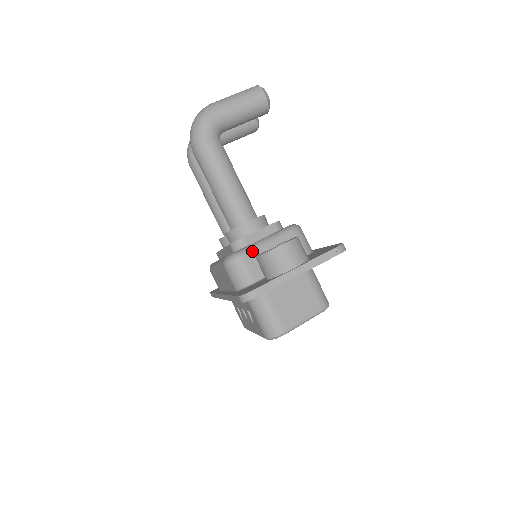
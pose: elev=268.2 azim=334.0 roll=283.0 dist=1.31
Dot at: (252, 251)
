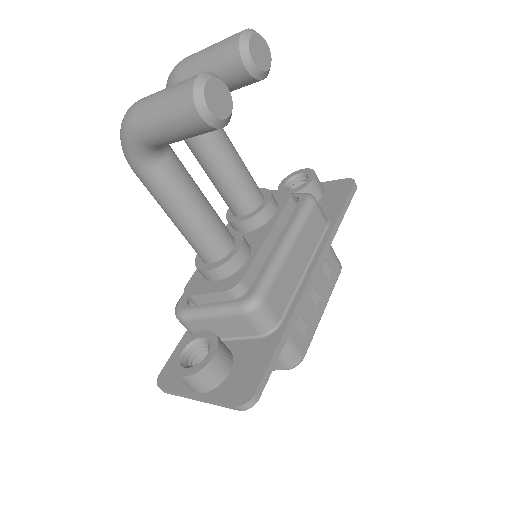
Dot at: (193, 319)
